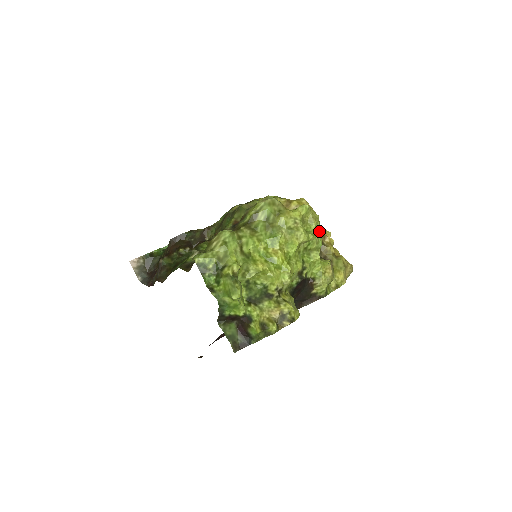
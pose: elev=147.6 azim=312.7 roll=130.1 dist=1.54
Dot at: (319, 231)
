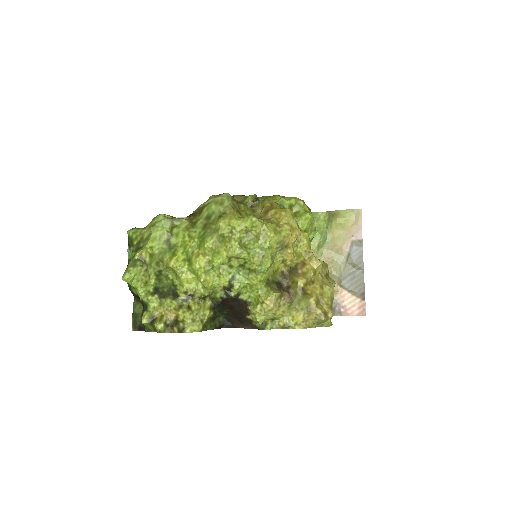
Dot at: (287, 254)
